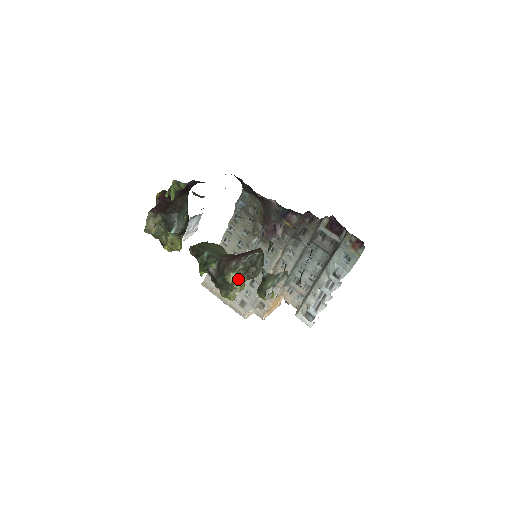
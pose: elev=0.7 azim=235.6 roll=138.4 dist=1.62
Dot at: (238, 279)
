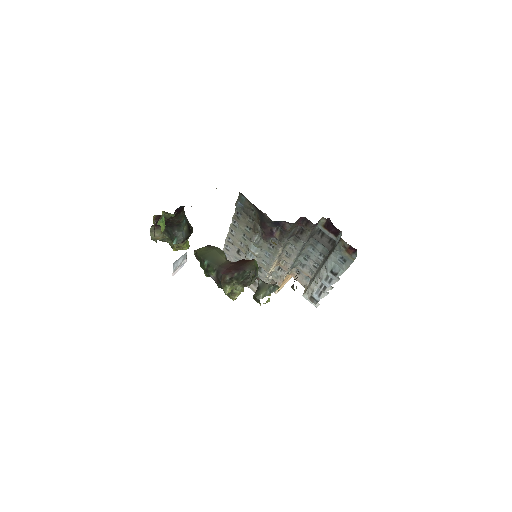
Dot at: (235, 288)
